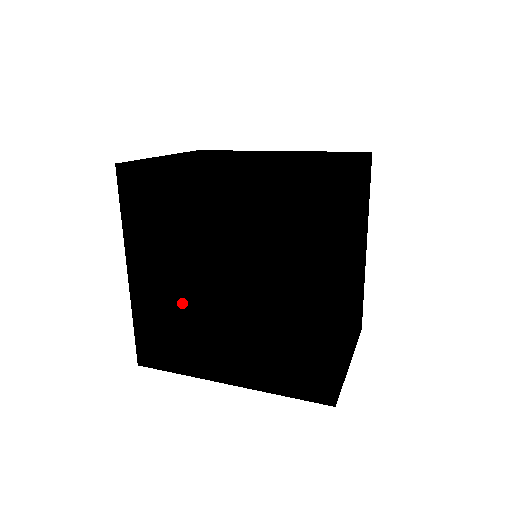
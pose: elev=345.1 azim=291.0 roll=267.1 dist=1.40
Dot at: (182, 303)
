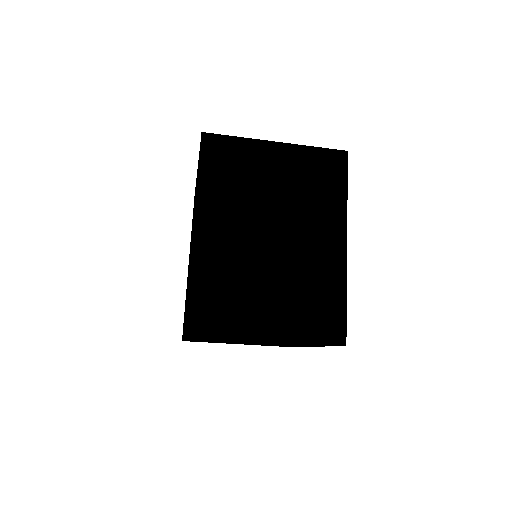
Dot at: occluded
